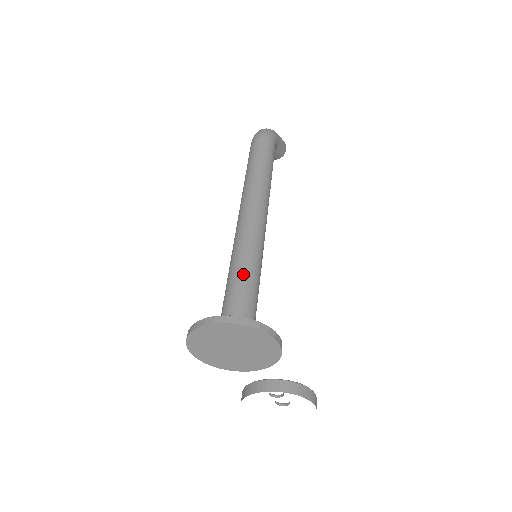
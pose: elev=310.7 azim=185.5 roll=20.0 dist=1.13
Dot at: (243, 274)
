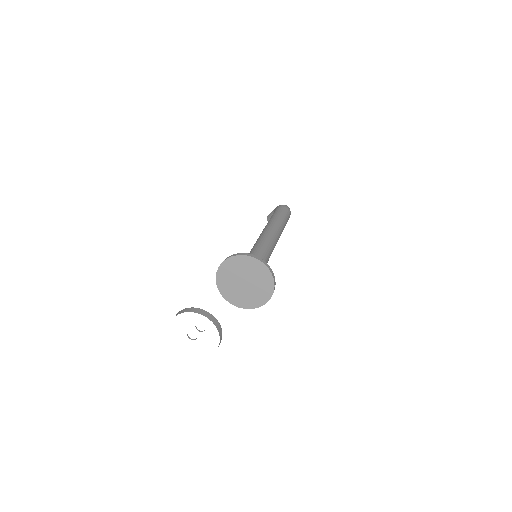
Dot at: (265, 257)
